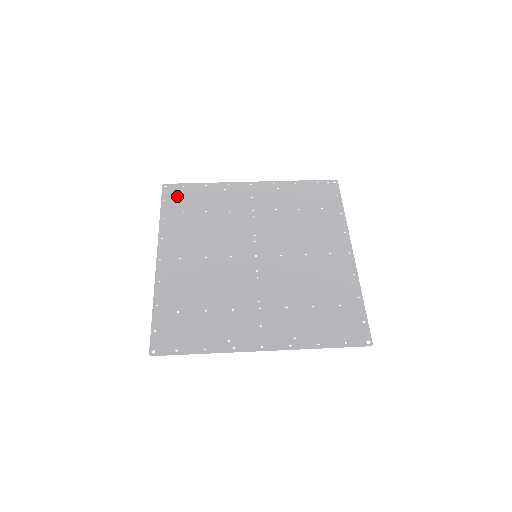
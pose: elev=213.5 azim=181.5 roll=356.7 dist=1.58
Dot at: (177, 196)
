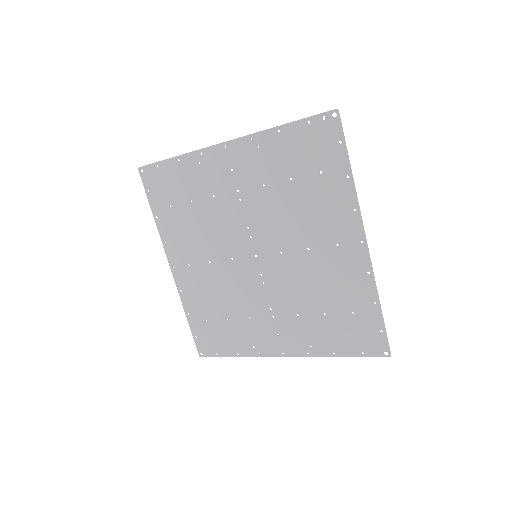
Dot at: (157, 184)
